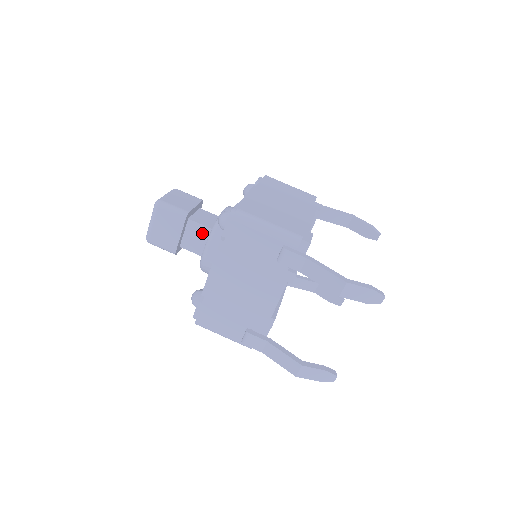
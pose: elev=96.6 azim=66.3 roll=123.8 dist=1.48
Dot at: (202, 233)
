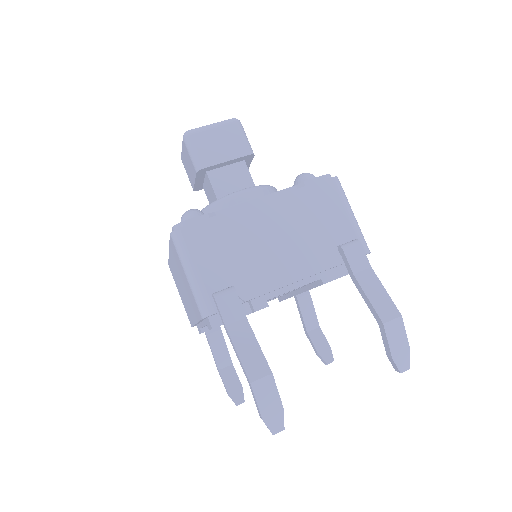
Dot at: (243, 183)
